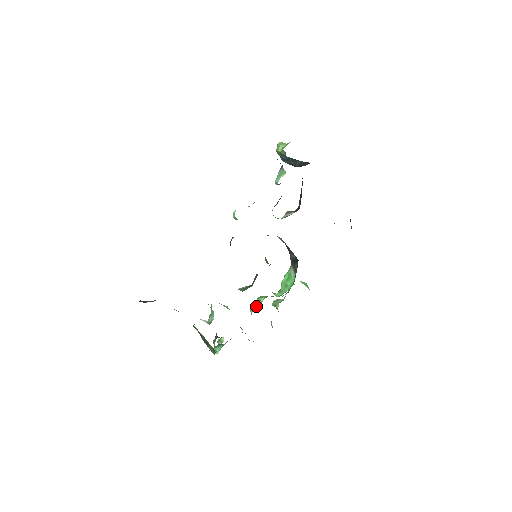
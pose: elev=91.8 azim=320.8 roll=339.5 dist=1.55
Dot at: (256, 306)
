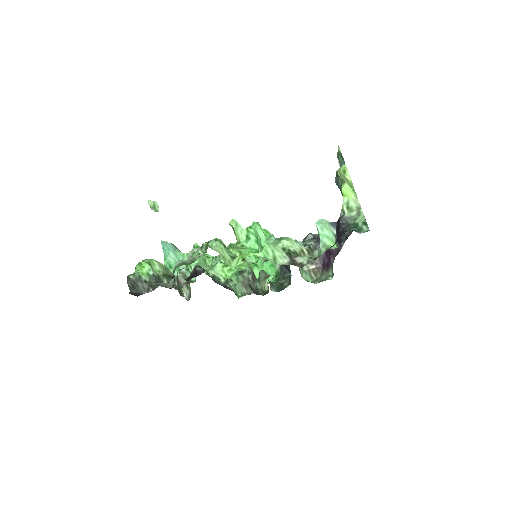
Dot at: occluded
